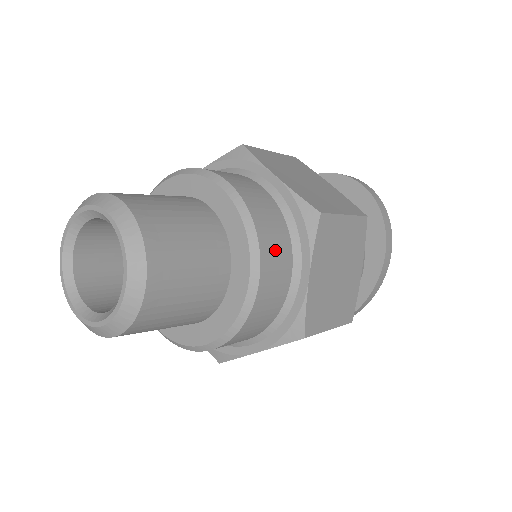
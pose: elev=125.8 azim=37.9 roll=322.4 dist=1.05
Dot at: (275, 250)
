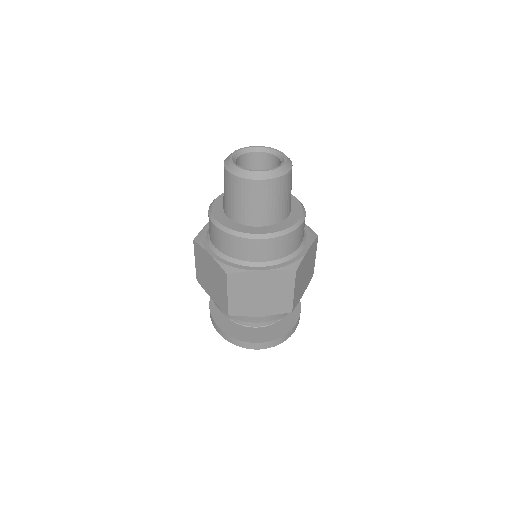
Dot at: occluded
